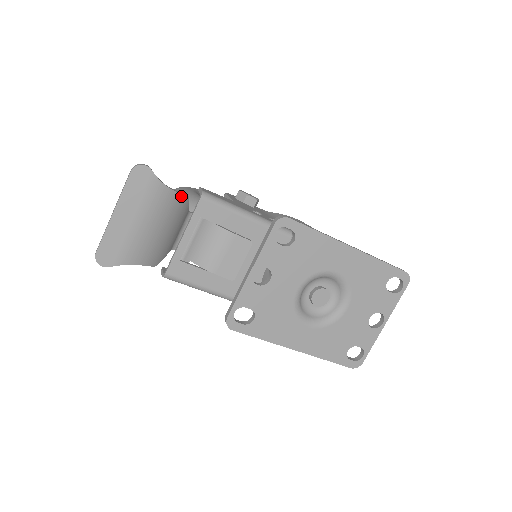
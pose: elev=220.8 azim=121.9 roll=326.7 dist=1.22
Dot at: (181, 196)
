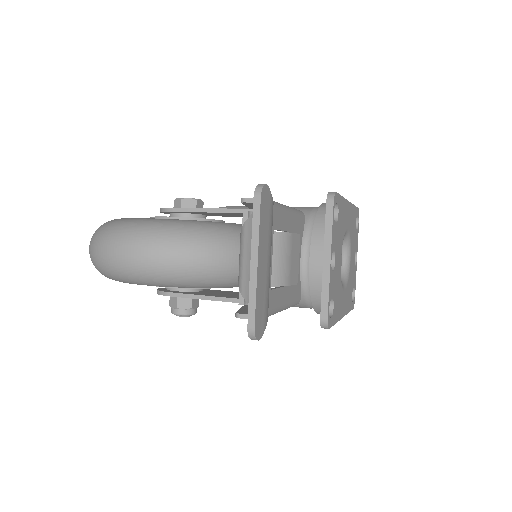
Dot at: occluded
